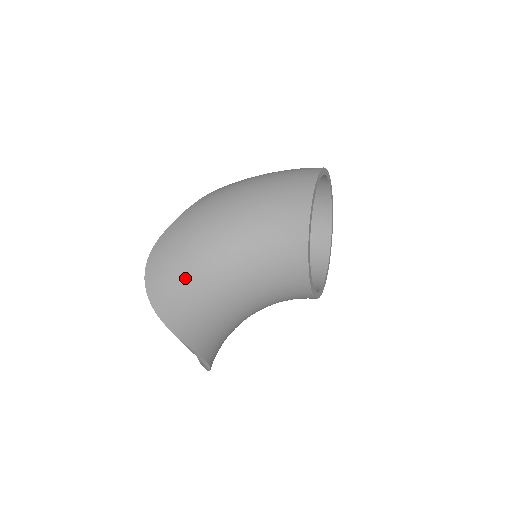
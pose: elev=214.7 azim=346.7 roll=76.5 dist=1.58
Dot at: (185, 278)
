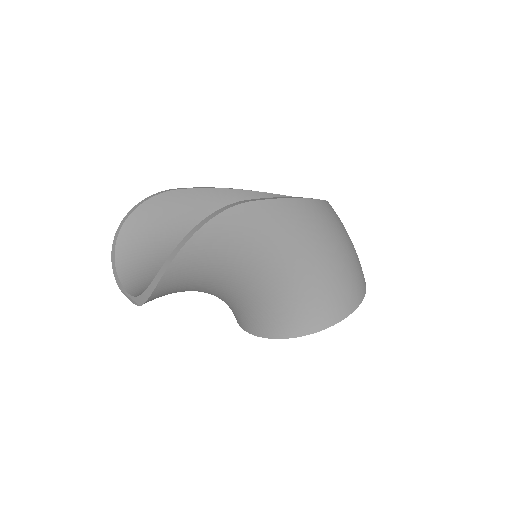
Dot at: (216, 266)
